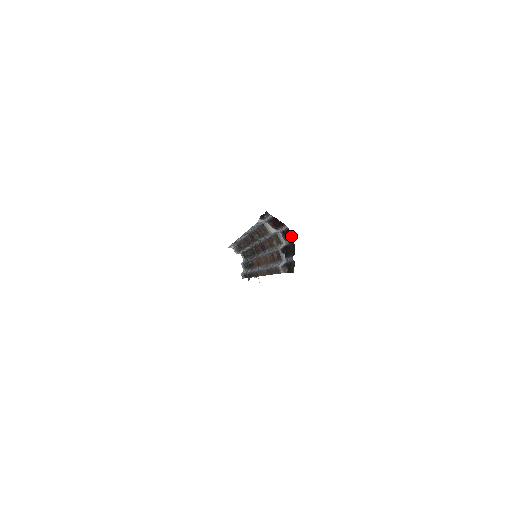
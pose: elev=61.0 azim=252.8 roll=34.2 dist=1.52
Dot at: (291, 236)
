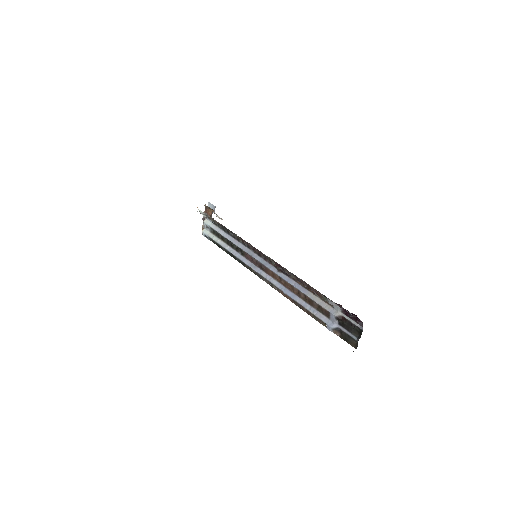
Dot at: (360, 324)
